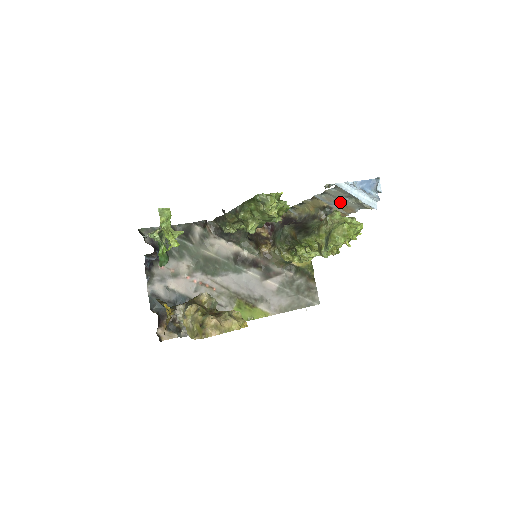
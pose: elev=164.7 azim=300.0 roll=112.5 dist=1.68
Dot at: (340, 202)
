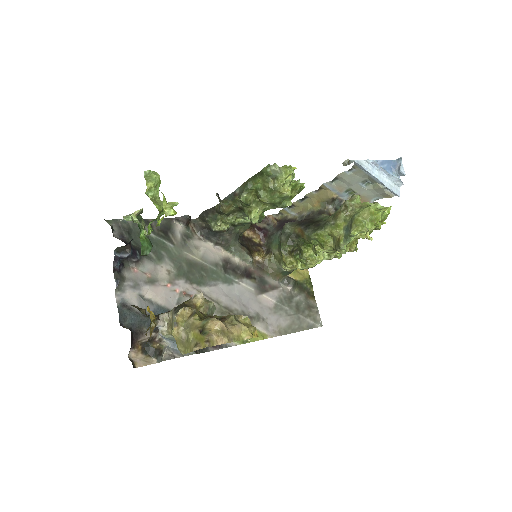
Dot at: (353, 192)
